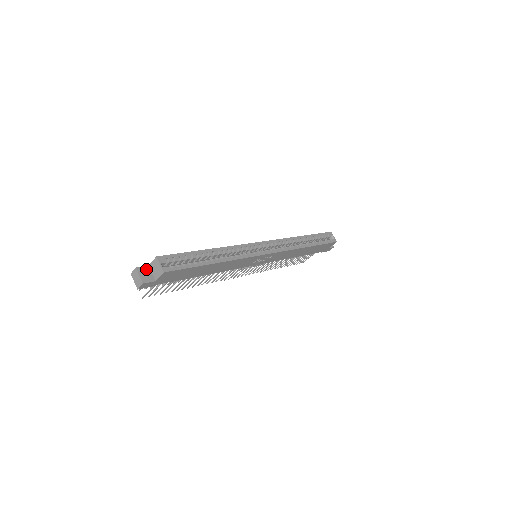
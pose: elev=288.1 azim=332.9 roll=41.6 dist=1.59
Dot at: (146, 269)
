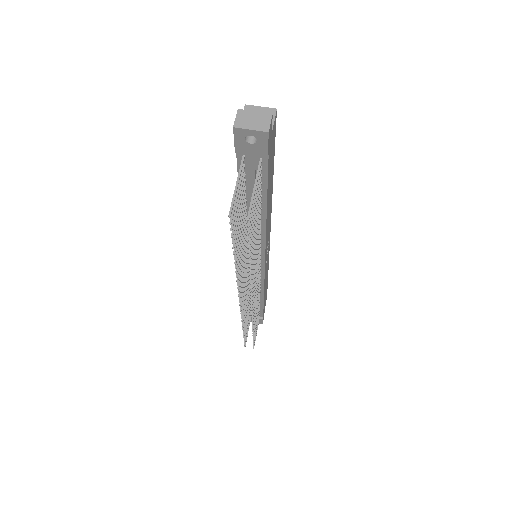
Dot at: occluded
